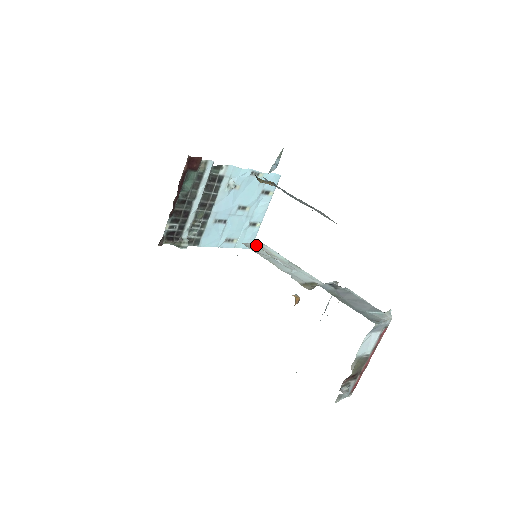
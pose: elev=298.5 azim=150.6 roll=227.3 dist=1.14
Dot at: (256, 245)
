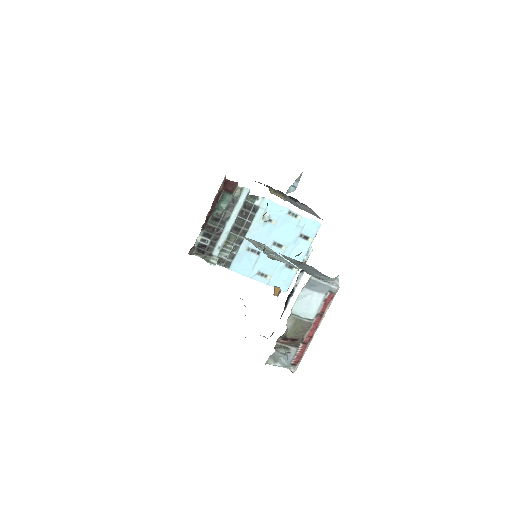
Dot at: (253, 240)
